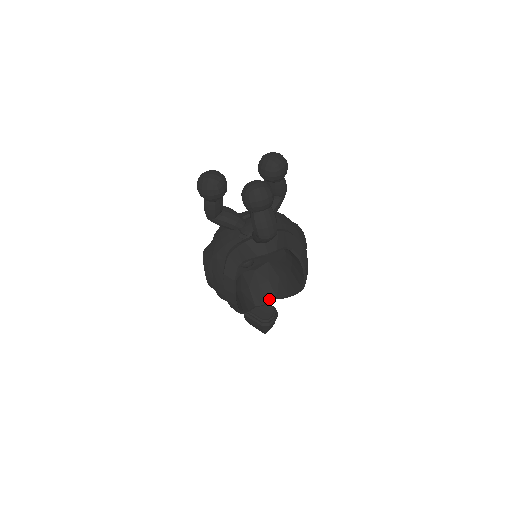
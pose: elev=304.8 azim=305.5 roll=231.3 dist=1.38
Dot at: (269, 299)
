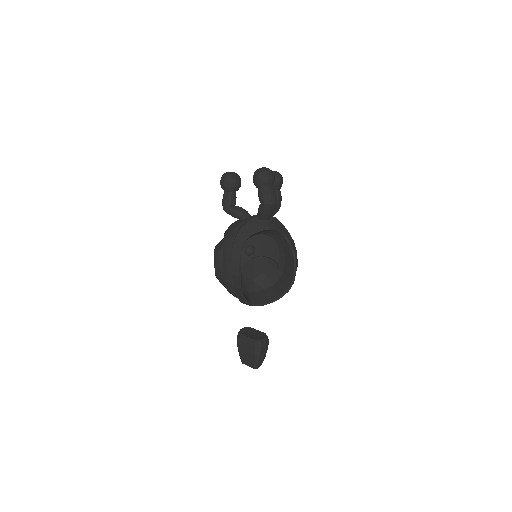
Dot at: (264, 301)
